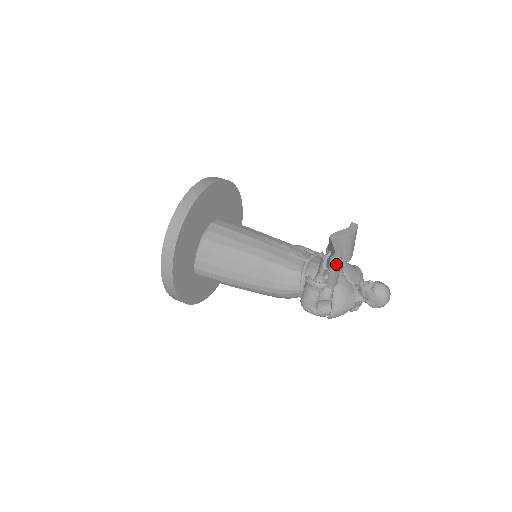
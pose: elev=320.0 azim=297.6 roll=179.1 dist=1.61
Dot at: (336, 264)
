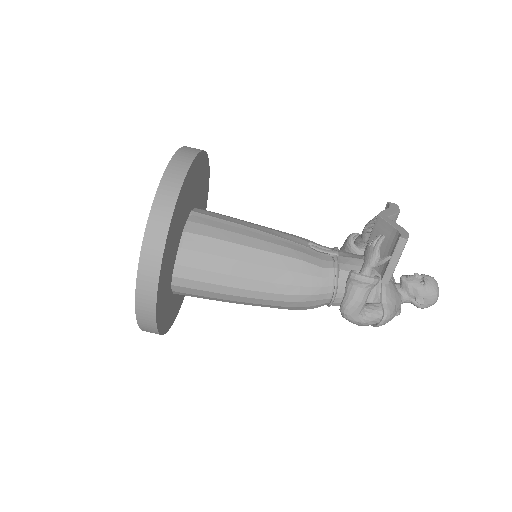
Dot at: (404, 247)
